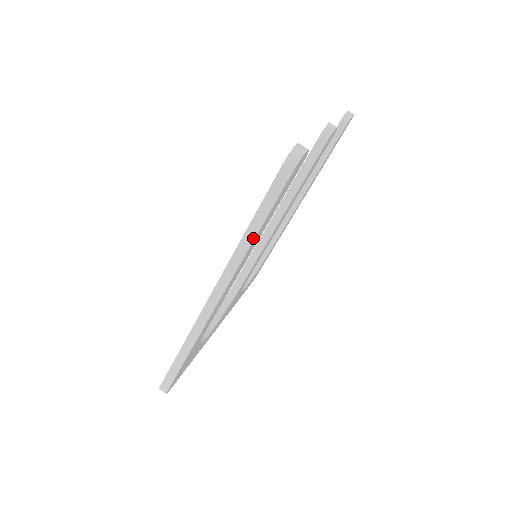
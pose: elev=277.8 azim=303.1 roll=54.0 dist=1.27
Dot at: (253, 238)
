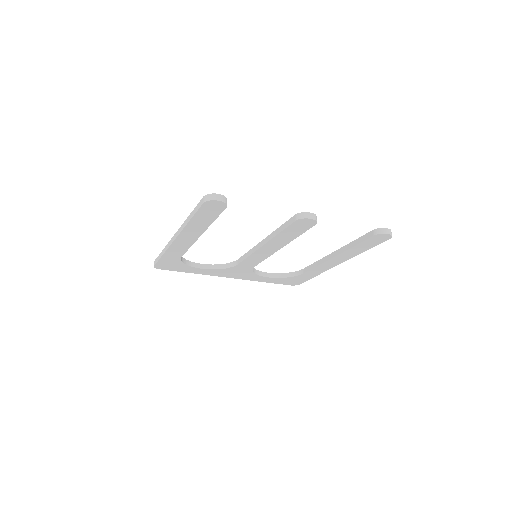
Dot at: (188, 222)
